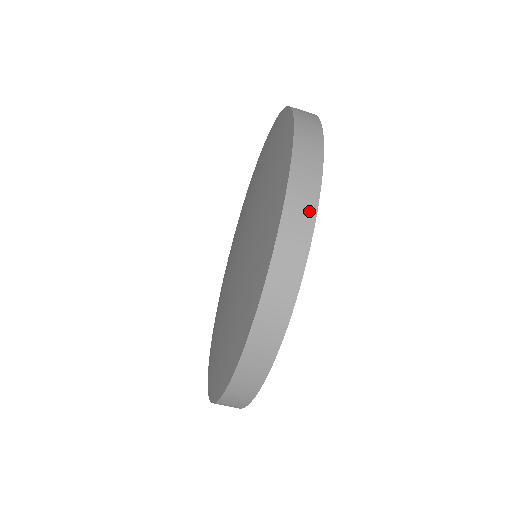
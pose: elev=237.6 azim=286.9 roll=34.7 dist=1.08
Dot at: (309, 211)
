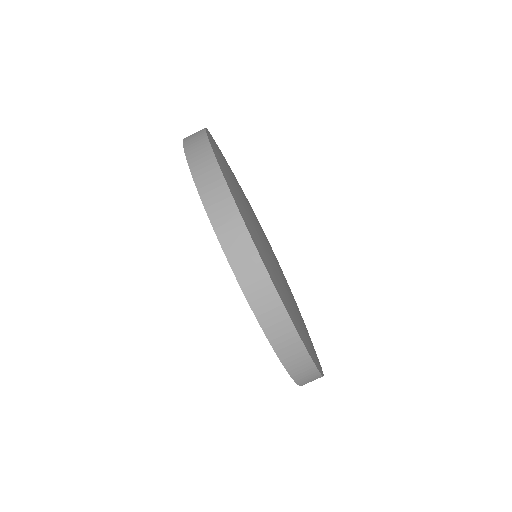
Dot at: (205, 149)
